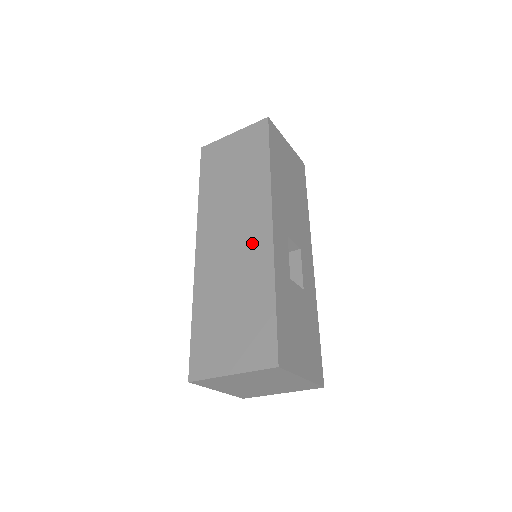
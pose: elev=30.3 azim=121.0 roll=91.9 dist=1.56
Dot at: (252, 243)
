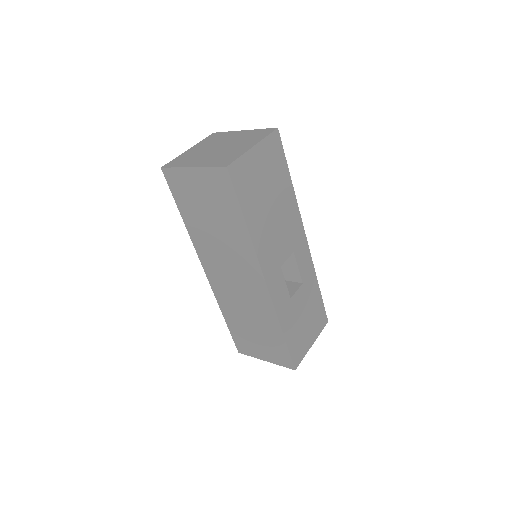
Dot at: (253, 292)
